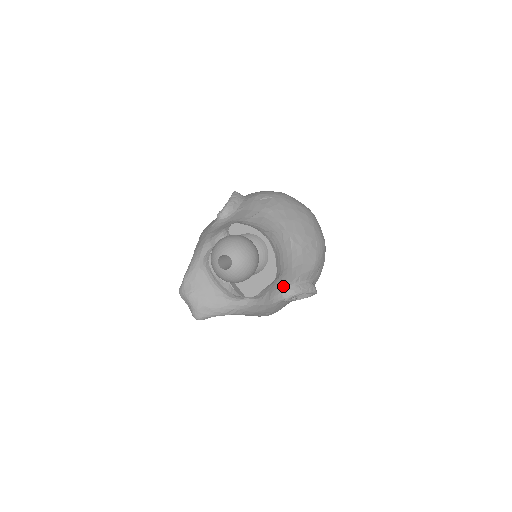
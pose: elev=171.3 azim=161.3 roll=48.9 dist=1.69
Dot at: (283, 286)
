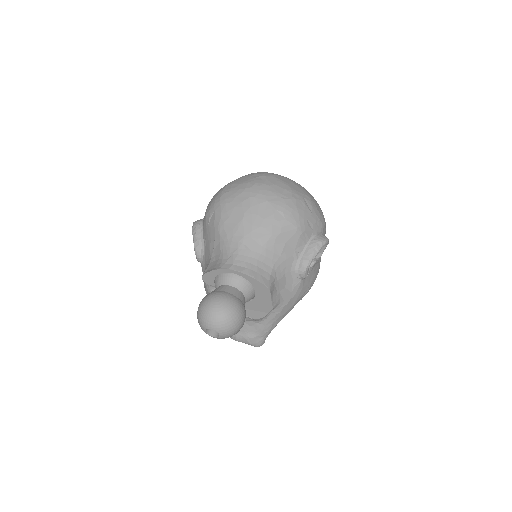
Dot at: (290, 273)
